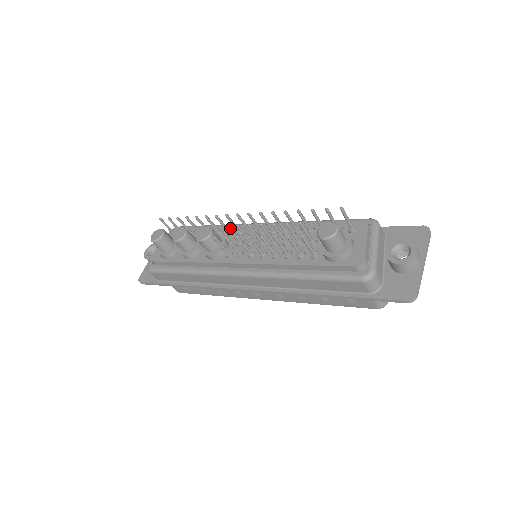
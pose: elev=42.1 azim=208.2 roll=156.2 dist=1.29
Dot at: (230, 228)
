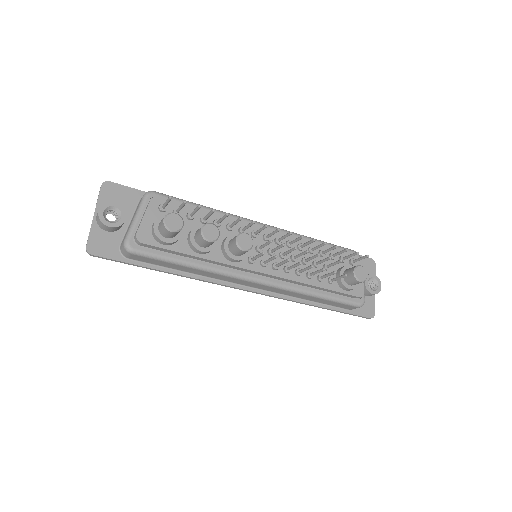
Dot at: (240, 224)
